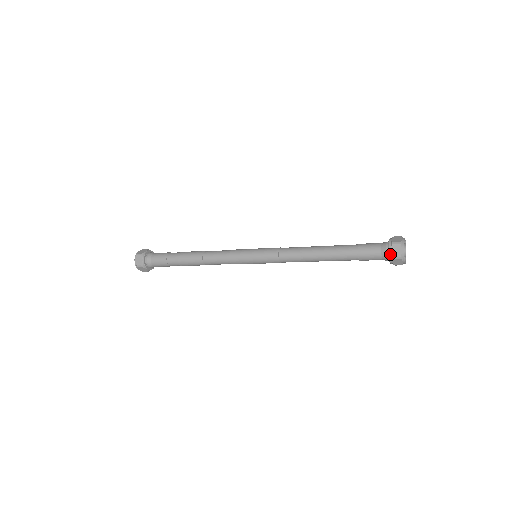
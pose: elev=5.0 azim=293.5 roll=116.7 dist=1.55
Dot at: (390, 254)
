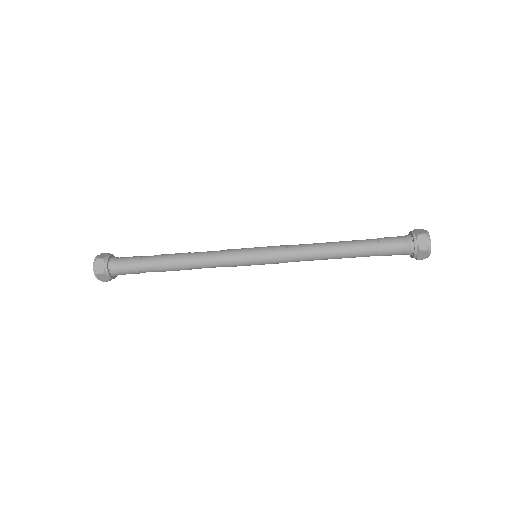
Dot at: (416, 246)
